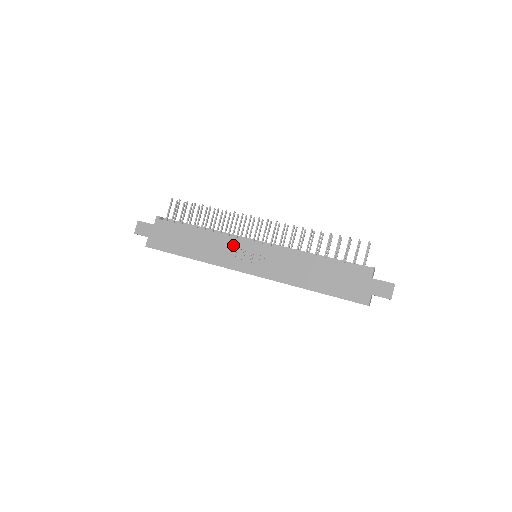
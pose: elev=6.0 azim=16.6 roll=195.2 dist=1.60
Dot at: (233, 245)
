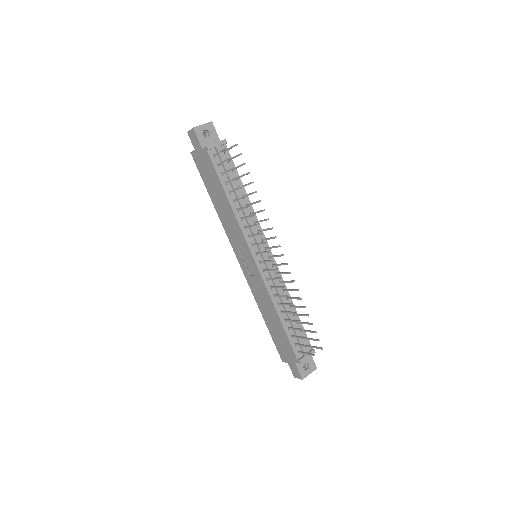
Dot at: (241, 239)
